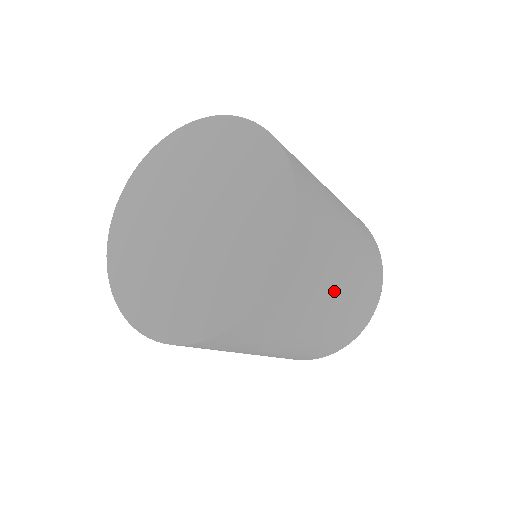
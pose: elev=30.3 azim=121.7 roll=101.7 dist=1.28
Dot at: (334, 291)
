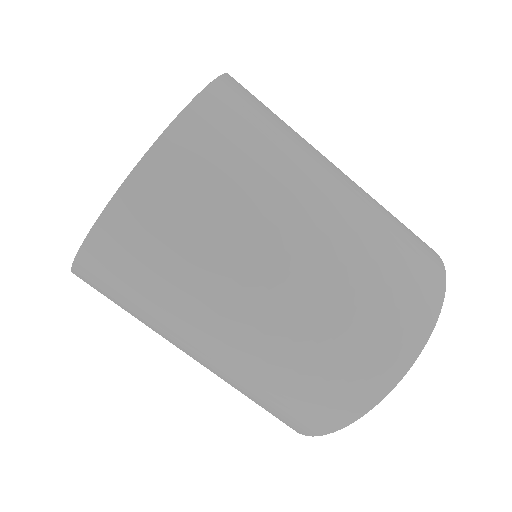
Dot at: (324, 173)
